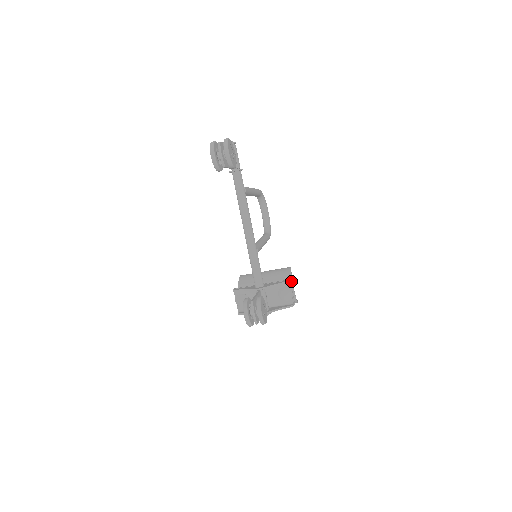
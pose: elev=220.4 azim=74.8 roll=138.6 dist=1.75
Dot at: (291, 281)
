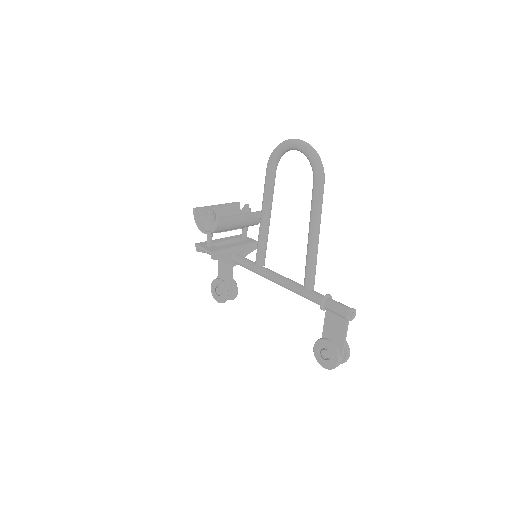
Dot at: occluded
